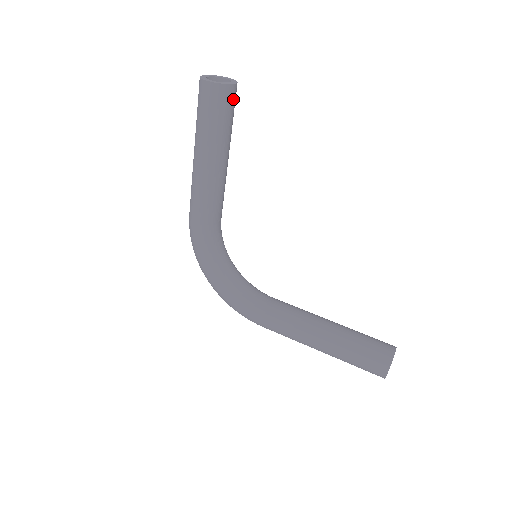
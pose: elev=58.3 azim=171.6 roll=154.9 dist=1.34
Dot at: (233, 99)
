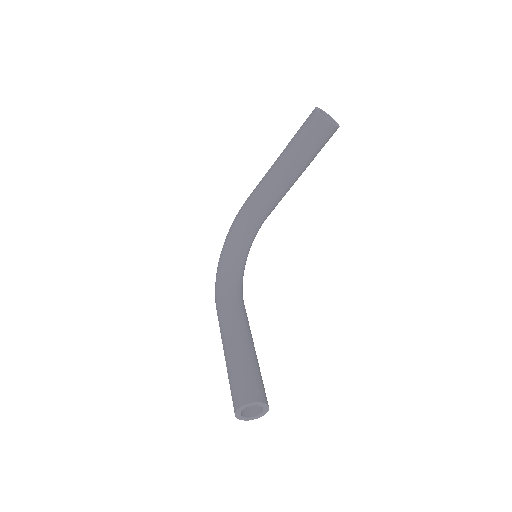
Dot at: (324, 134)
